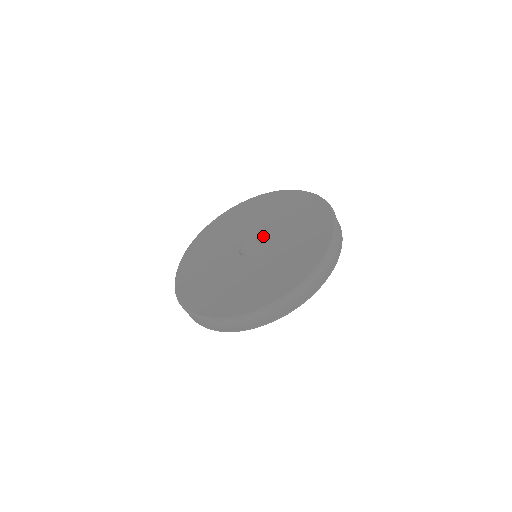
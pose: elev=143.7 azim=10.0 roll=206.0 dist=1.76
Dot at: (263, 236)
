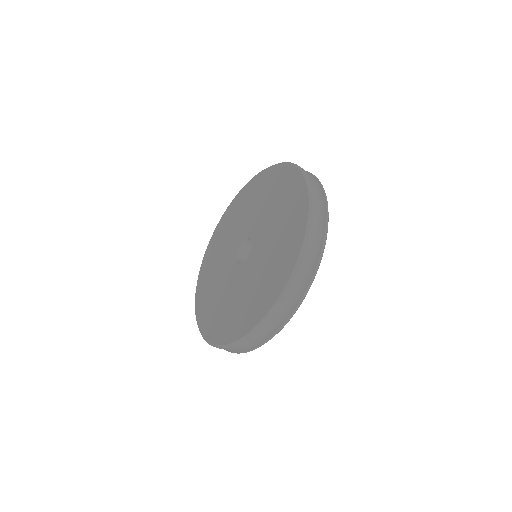
Dot at: (245, 236)
